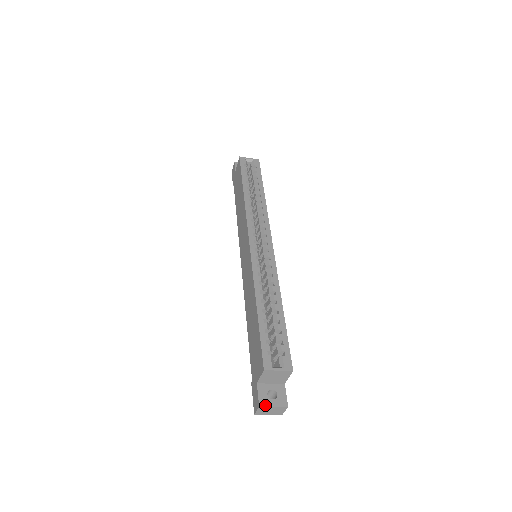
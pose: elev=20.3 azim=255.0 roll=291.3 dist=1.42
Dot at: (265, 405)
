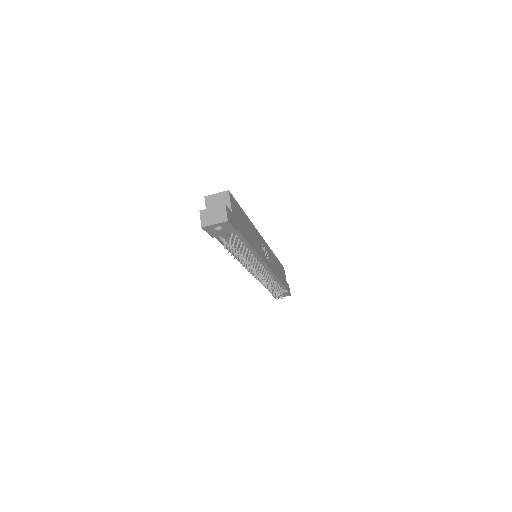
Dot at: (205, 210)
